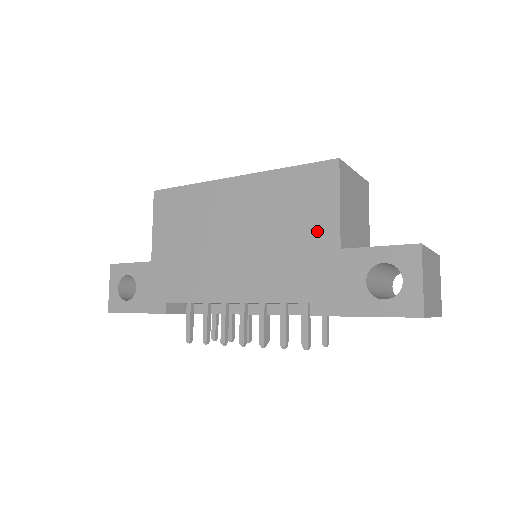
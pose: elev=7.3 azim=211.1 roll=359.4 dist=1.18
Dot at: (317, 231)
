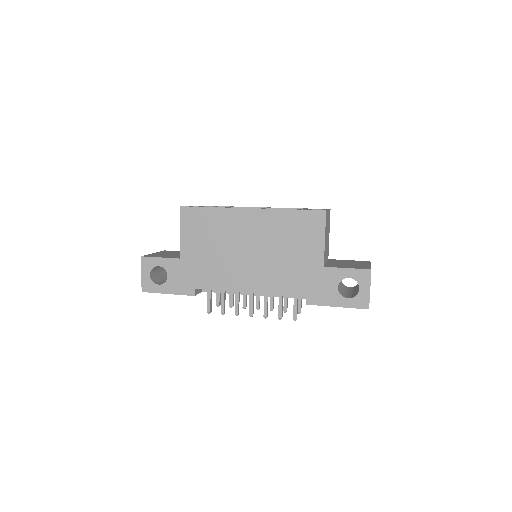
Dot at: (309, 254)
